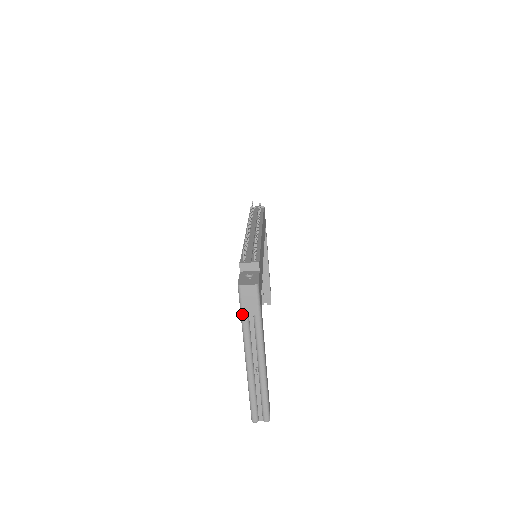
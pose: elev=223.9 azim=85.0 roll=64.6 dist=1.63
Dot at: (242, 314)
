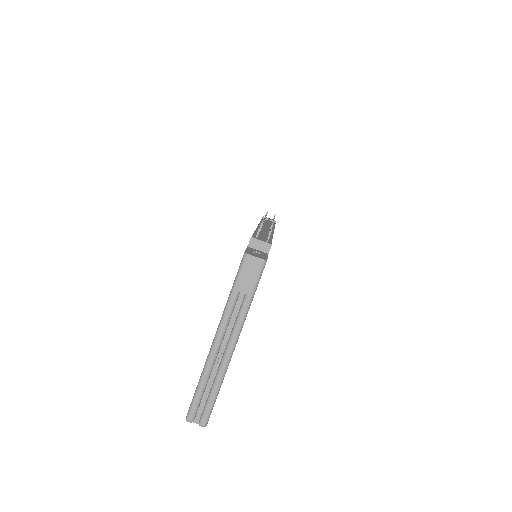
Dot at: (234, 287)
